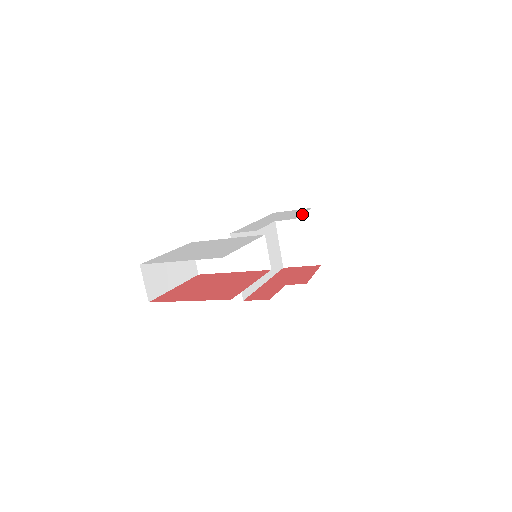
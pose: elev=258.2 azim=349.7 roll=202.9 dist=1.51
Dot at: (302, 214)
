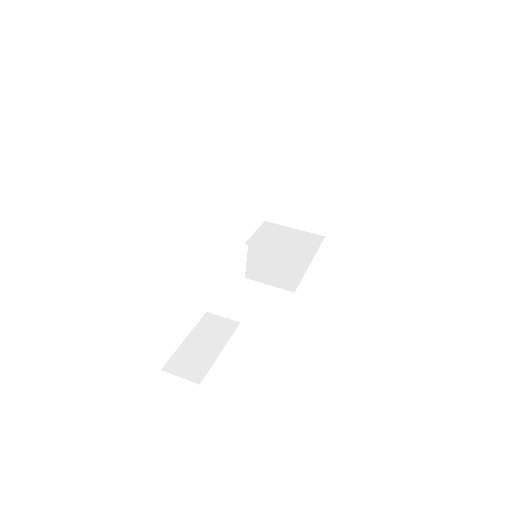
Dot at: (273, 193)
